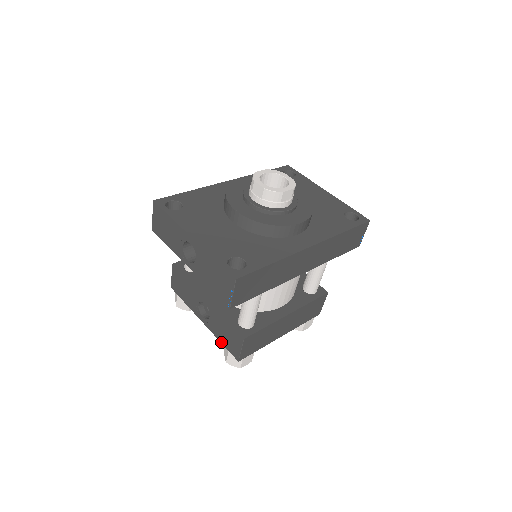
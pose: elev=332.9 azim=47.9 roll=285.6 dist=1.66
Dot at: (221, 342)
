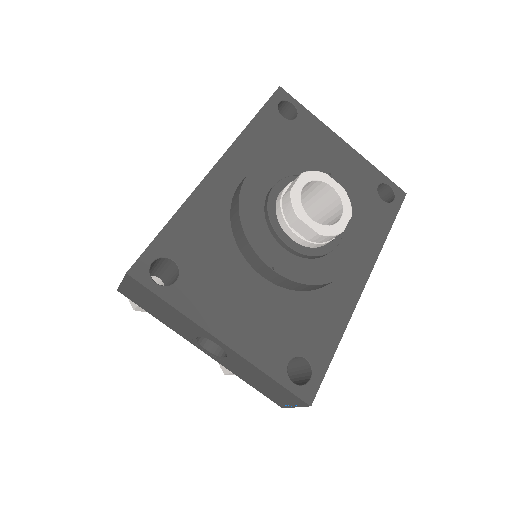
Dot at: occluded
